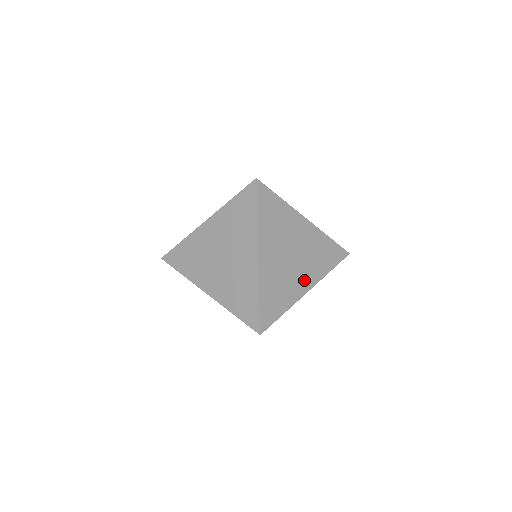
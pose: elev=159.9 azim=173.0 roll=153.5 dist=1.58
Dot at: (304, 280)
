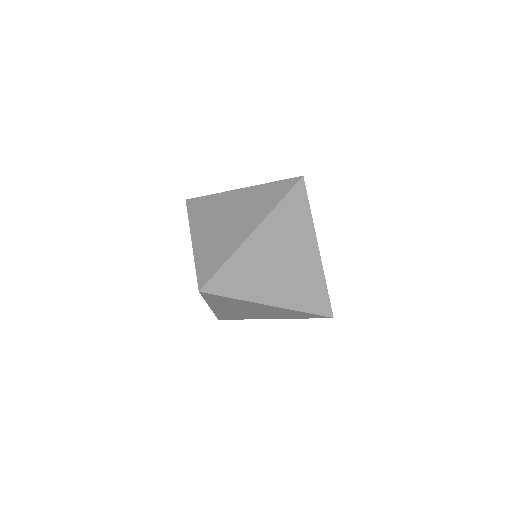
Dot at: (245, 227)
